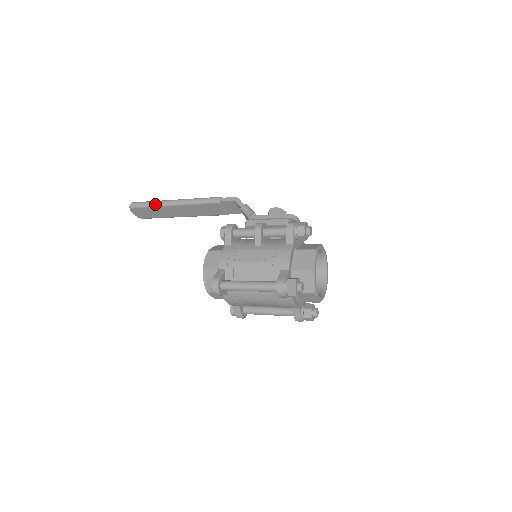
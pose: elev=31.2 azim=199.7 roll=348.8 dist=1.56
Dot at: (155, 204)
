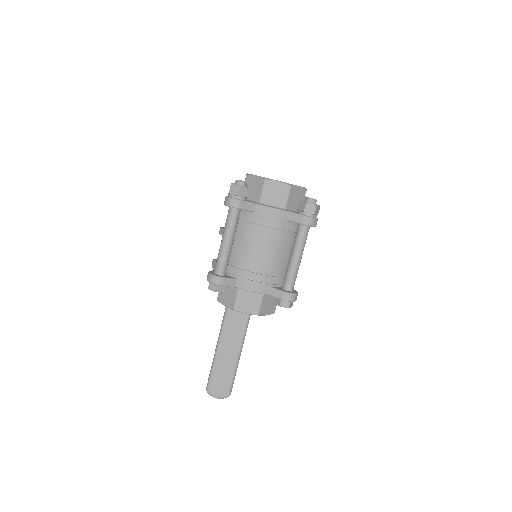
Dot at: (213, 361)
